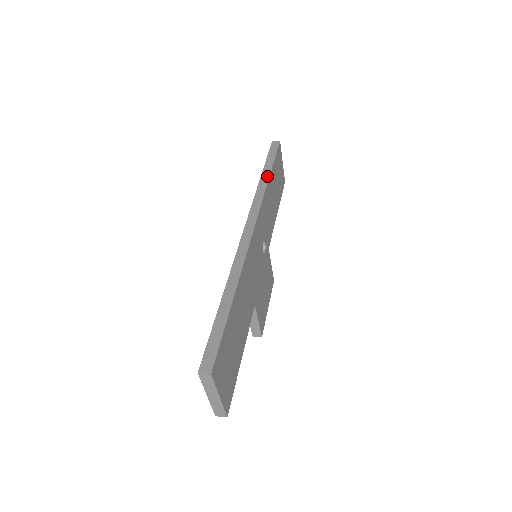
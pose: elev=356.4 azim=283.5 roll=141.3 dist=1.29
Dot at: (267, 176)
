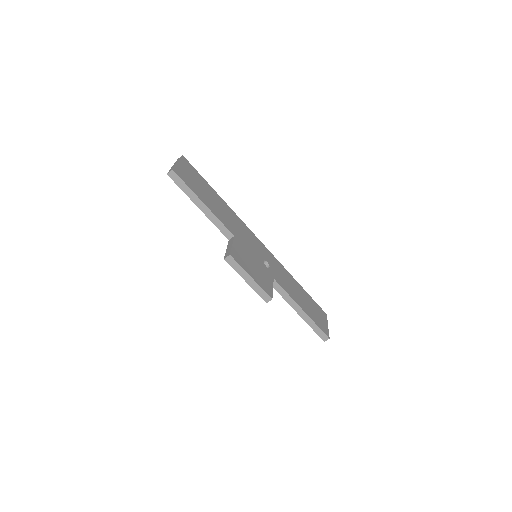
Dot at: (295, 281)
